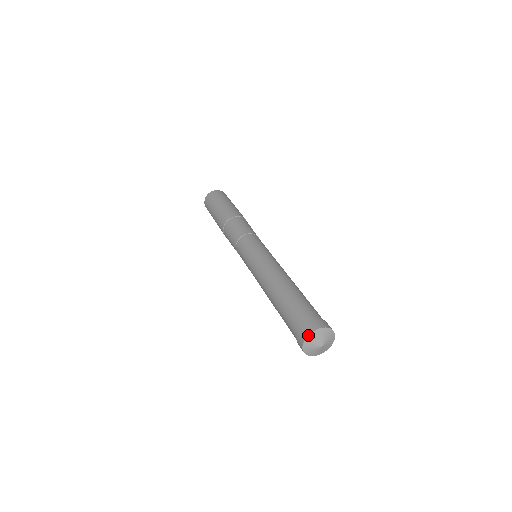
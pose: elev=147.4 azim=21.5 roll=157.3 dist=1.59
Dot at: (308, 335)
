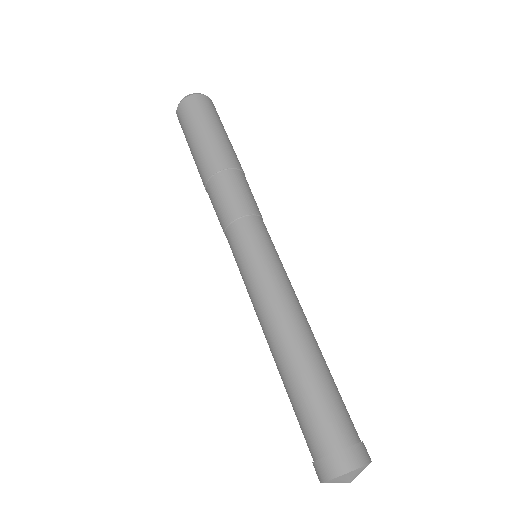
Dot at: (326, 481)
